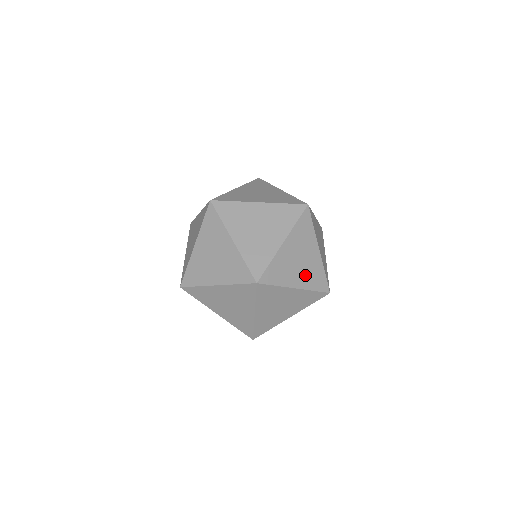
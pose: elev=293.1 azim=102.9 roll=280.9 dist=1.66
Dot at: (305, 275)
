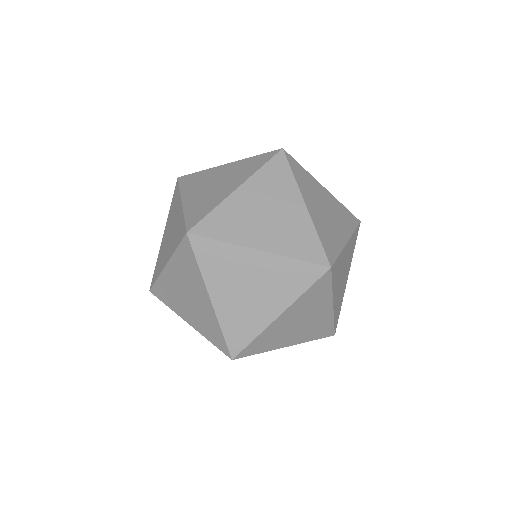
Dot at: occluded
